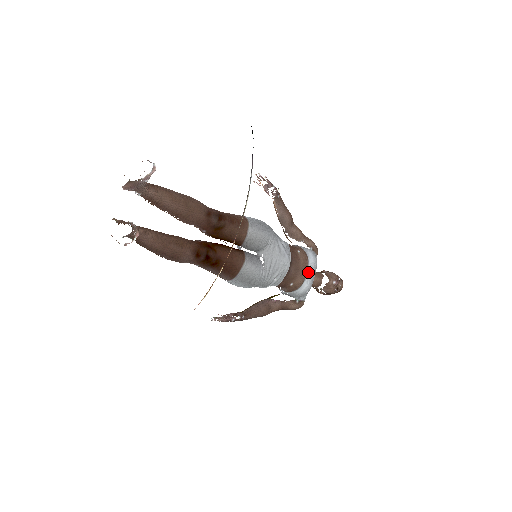
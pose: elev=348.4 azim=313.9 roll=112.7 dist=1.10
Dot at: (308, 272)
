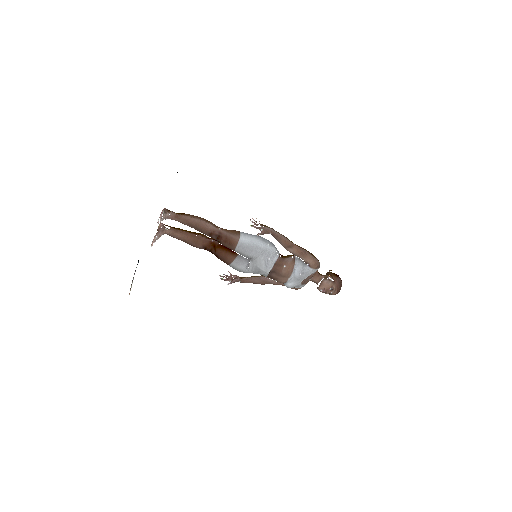
Dot at: (291, 279)
